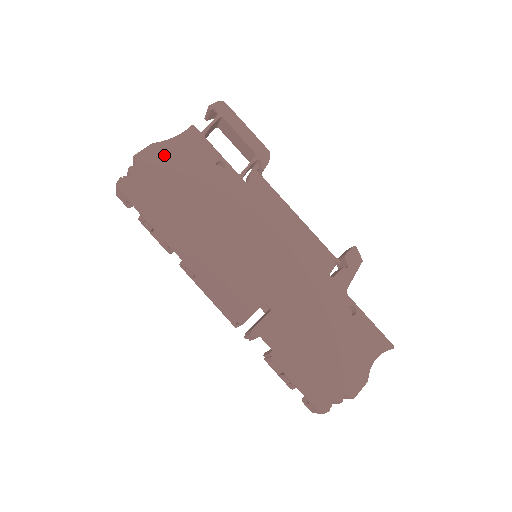
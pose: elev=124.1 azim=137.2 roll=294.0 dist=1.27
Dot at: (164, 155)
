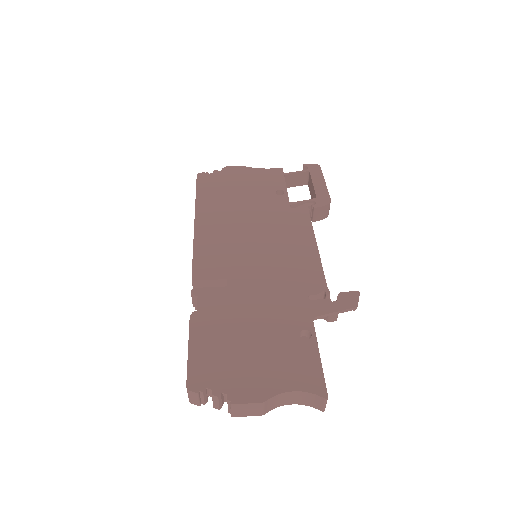
Dot at: (244, 173)
